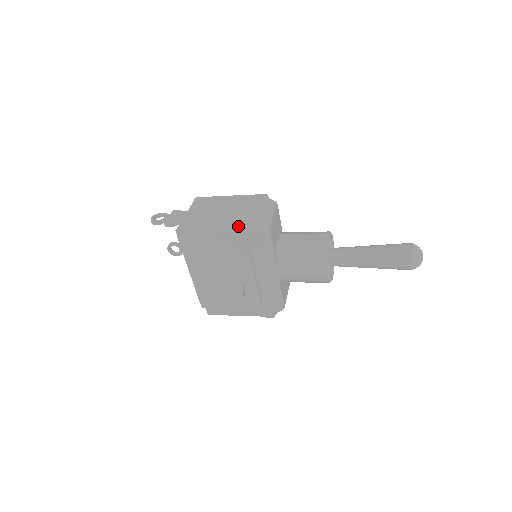
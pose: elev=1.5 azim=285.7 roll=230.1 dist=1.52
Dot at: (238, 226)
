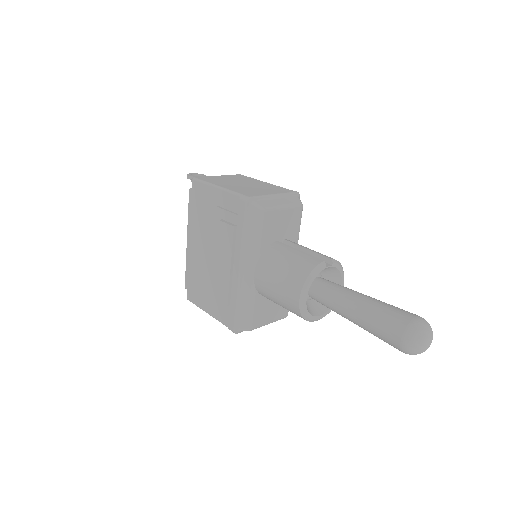
Dot at: (236, 194)
